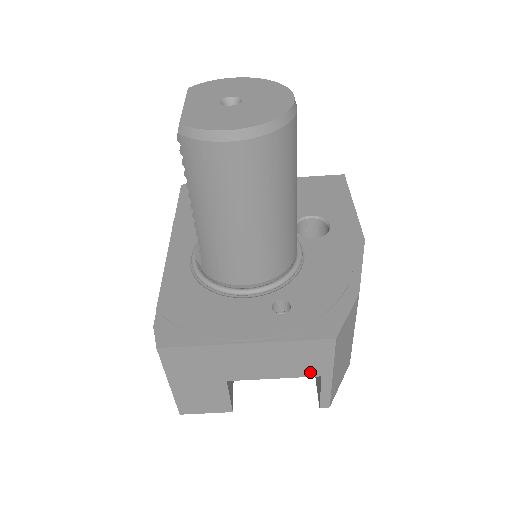
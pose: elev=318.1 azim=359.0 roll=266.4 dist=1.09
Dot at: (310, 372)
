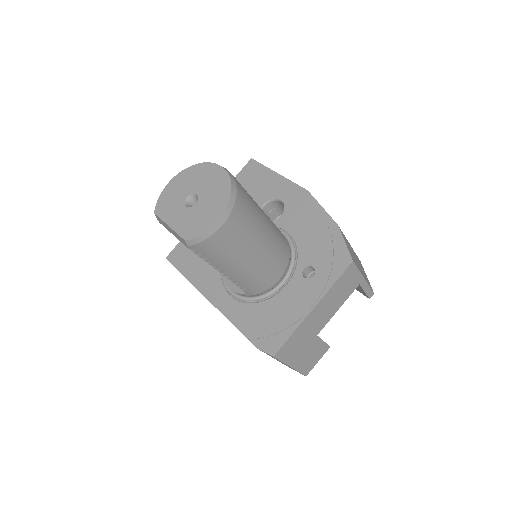
Dot at: (353, 288)
